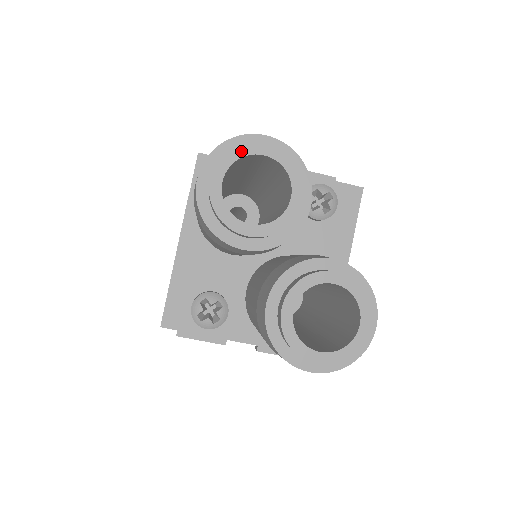
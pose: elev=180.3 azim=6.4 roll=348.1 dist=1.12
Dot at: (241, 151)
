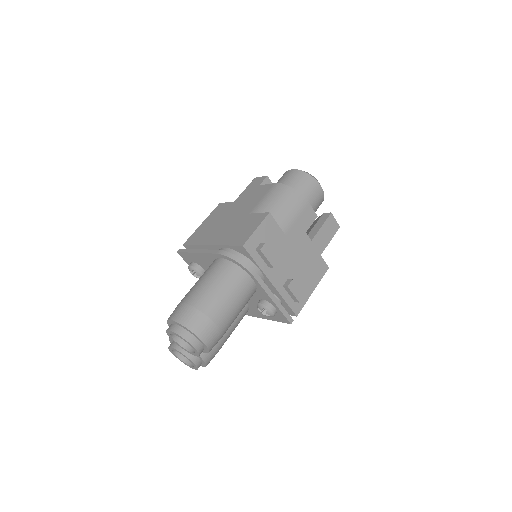
Dot at: (184, 340)
